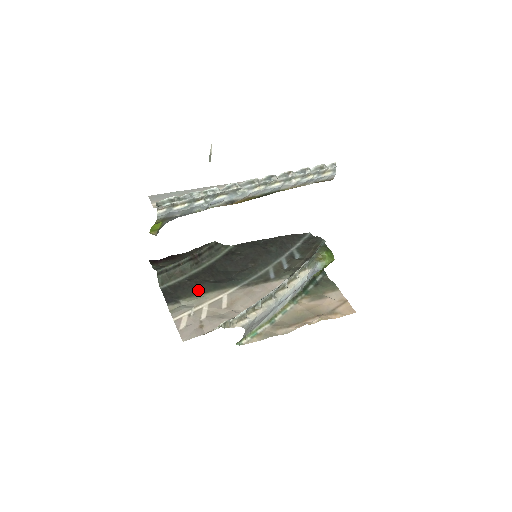
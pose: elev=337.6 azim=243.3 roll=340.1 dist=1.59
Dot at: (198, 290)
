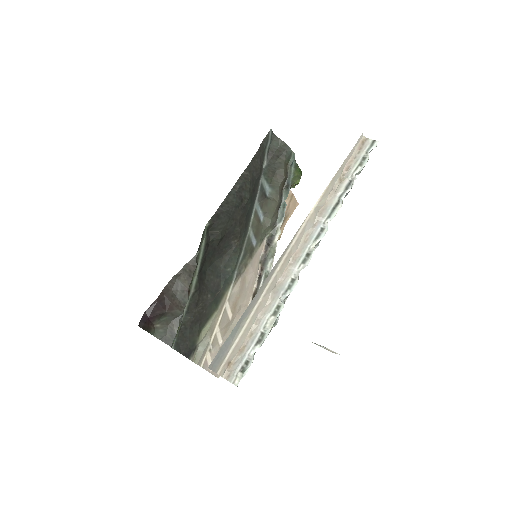
Dot at: (205, 319)
